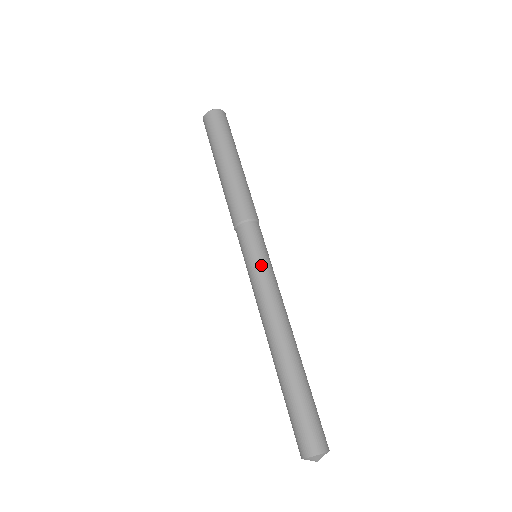
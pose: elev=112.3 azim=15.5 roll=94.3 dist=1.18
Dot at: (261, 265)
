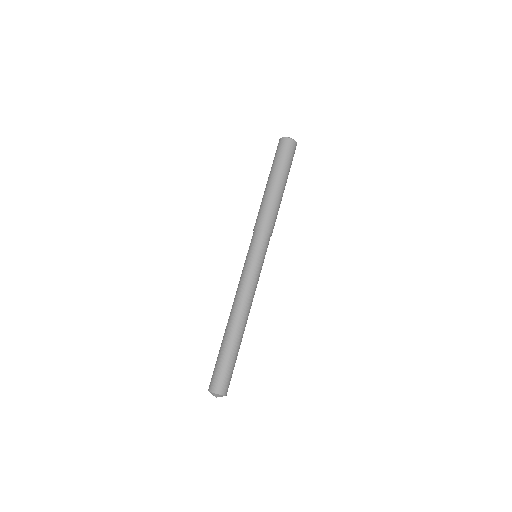
Dot at: (250, 264)
